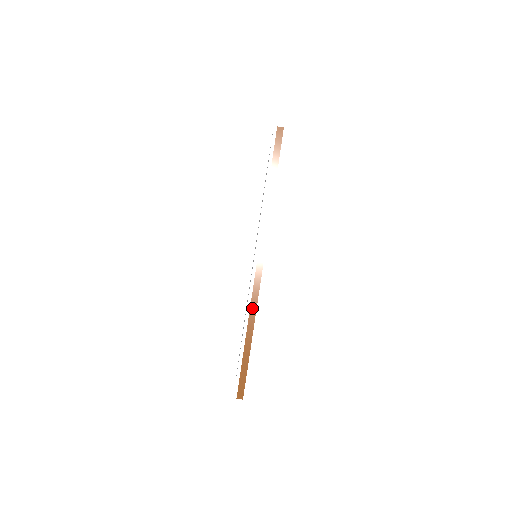
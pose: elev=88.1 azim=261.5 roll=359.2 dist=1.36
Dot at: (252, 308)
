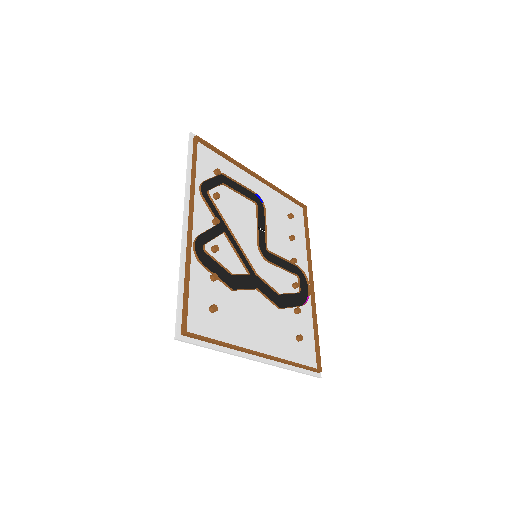
Dot at: (281, 362)
